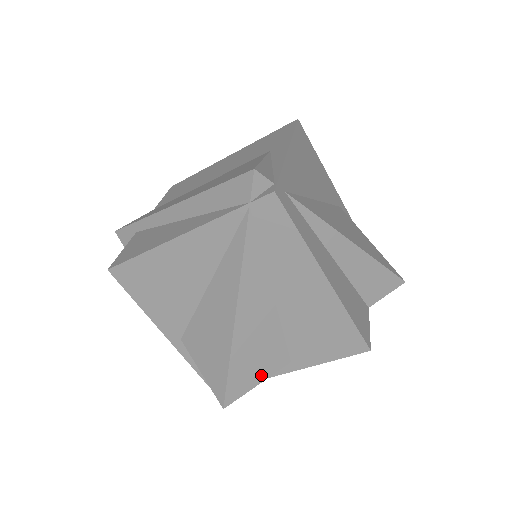
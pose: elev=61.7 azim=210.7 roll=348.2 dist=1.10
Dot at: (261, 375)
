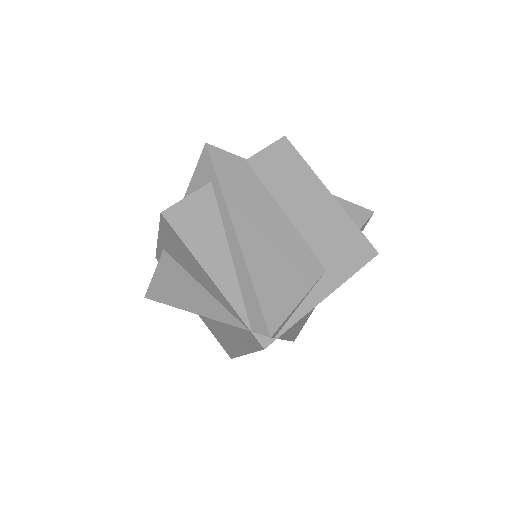
Dot at: occluded
